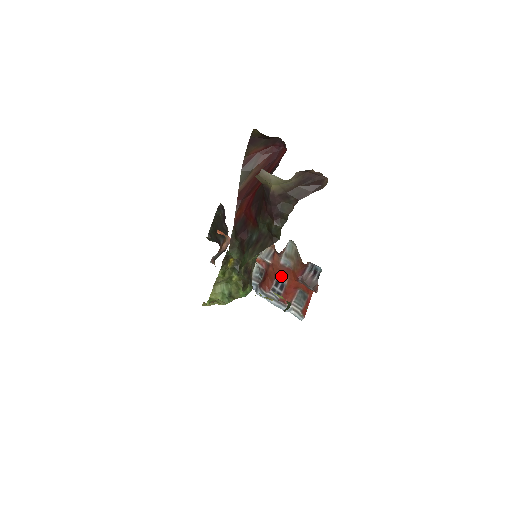
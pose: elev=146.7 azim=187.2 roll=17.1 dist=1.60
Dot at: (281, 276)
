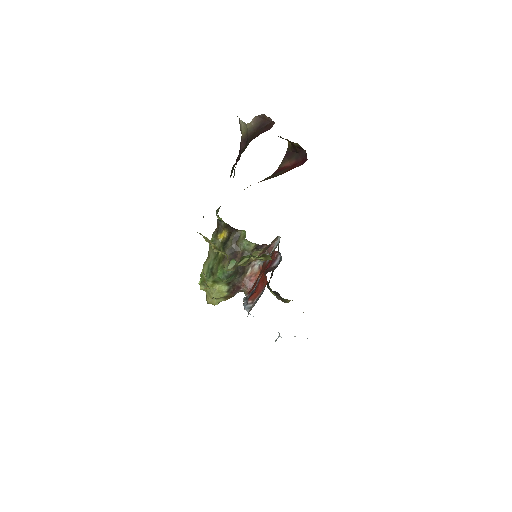
Dot at: (260, 274)
